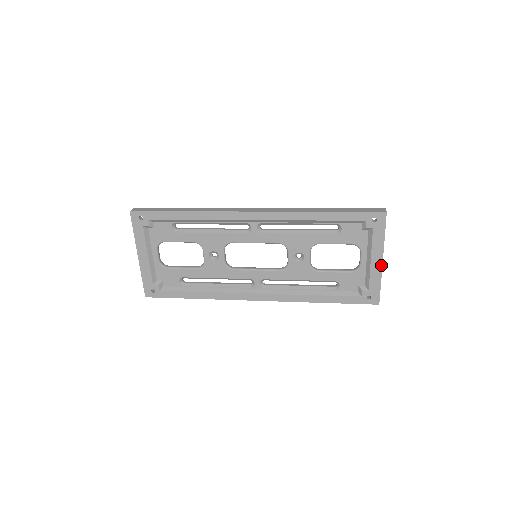
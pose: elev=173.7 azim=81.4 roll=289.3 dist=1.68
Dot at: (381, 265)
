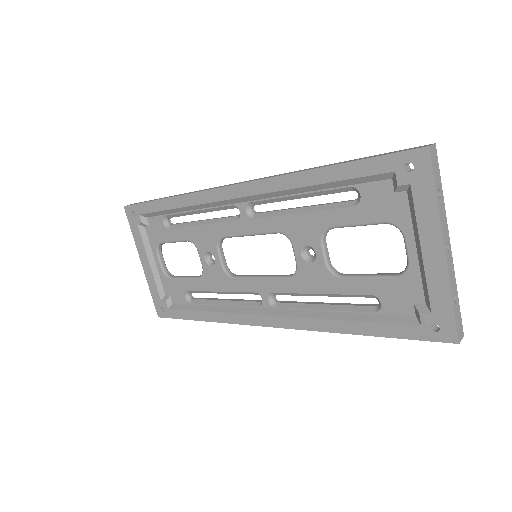
Dot at: (444, 260)
